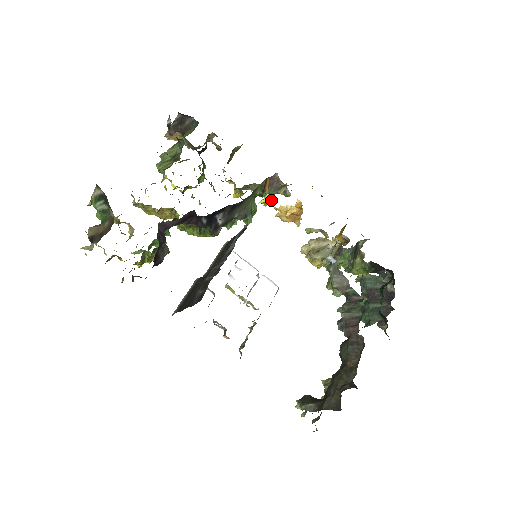
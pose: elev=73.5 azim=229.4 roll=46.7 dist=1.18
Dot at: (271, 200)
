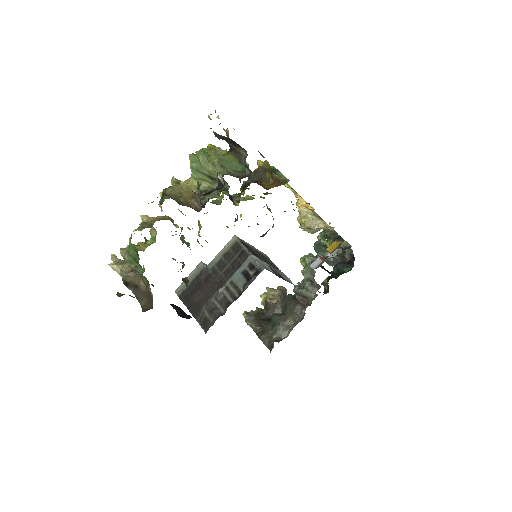
Dot at: occluded
